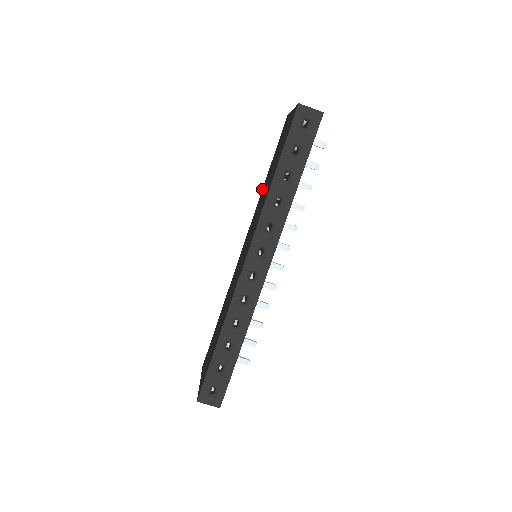
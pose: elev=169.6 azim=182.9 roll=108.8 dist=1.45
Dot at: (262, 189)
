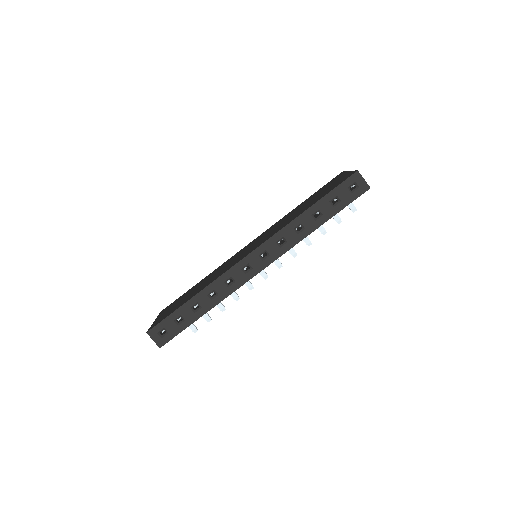
Dot at: (291, 211)
